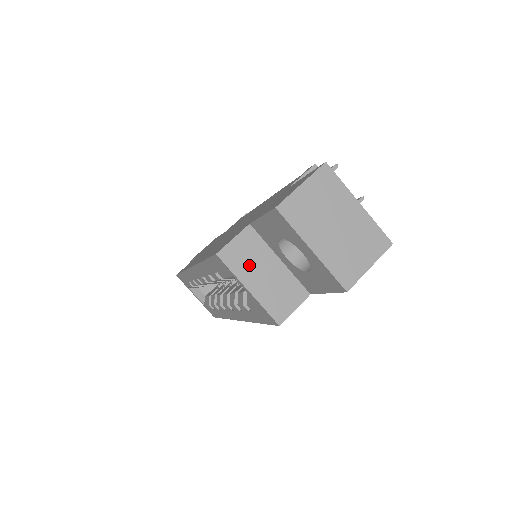
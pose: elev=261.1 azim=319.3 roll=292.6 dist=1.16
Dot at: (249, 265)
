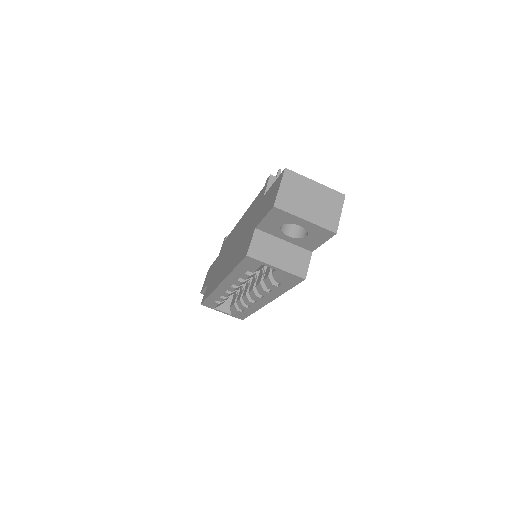
Dot at: (269, 252)
